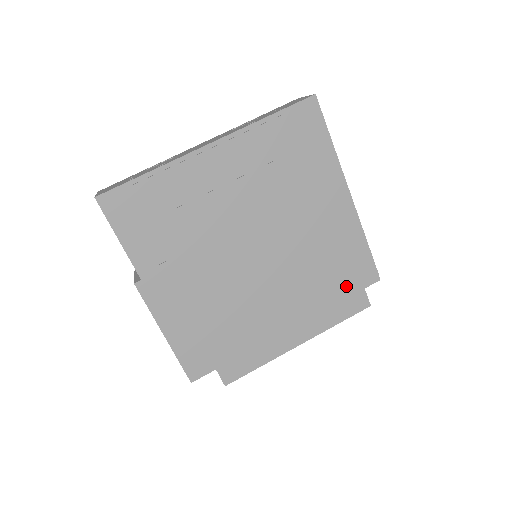
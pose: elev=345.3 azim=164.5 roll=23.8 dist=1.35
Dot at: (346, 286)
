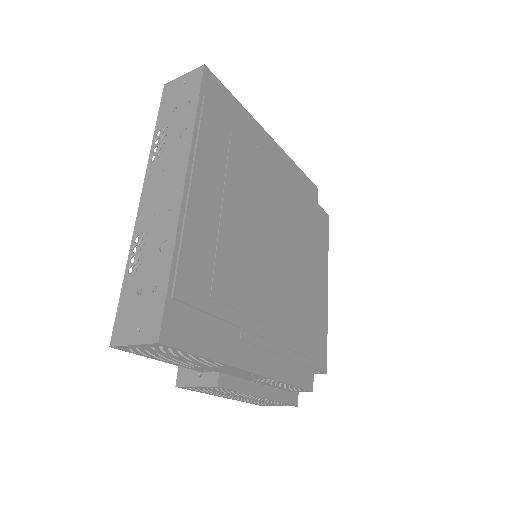
Dot at: (315, 215)
